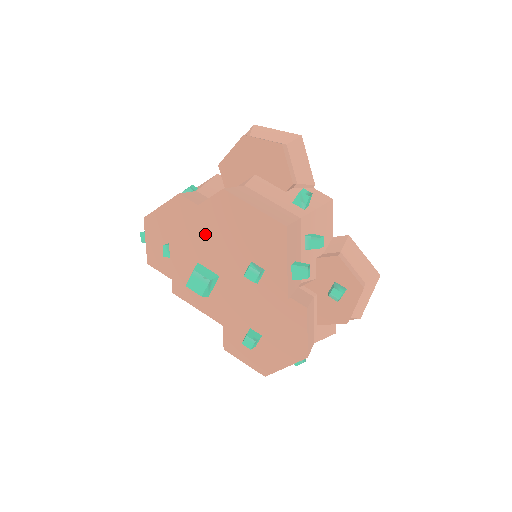
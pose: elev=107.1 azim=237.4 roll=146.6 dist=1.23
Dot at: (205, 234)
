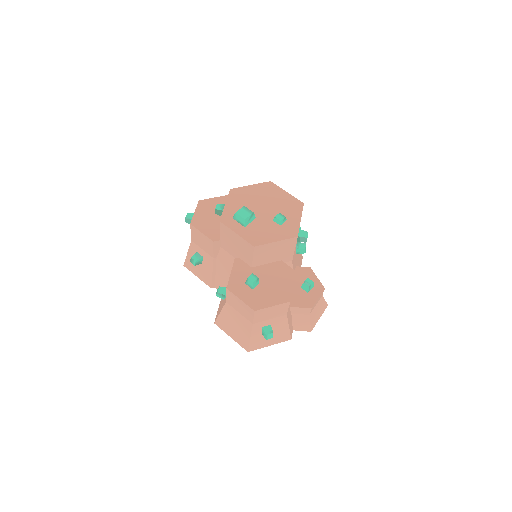
Dot at: (253, 197)
